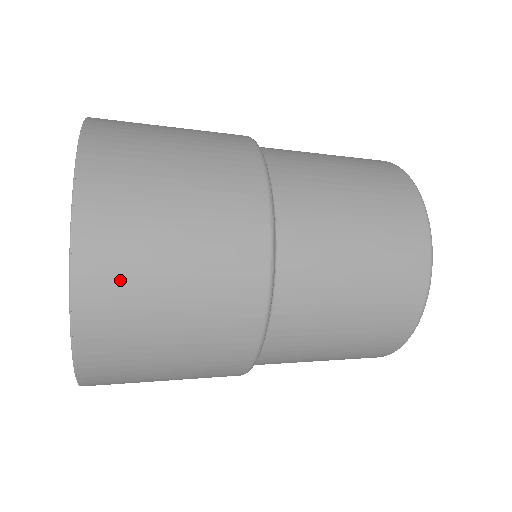
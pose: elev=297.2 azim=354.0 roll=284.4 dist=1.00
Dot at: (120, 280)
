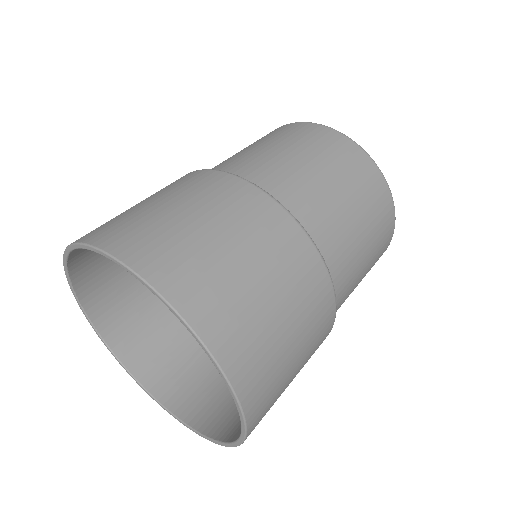
Dot at: (243, 331)
